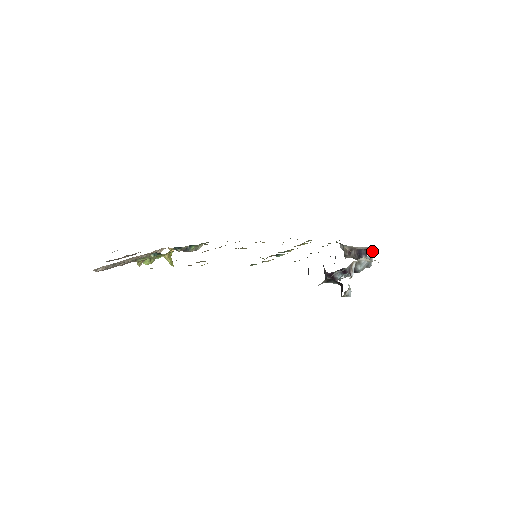
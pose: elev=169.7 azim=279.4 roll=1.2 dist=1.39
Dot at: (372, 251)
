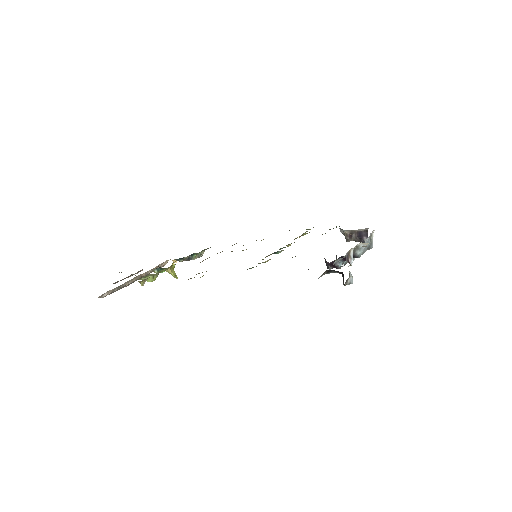
Dot at: (371, 233)
